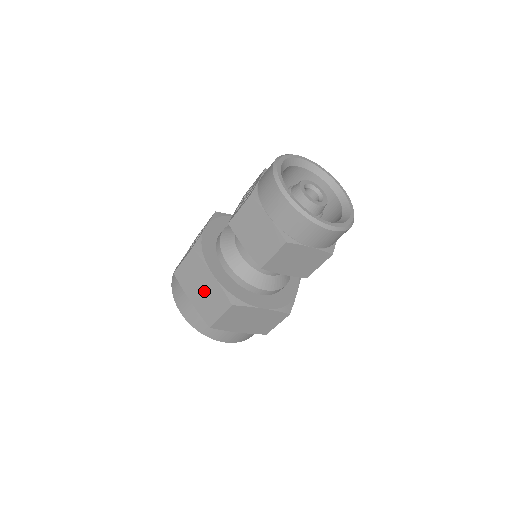
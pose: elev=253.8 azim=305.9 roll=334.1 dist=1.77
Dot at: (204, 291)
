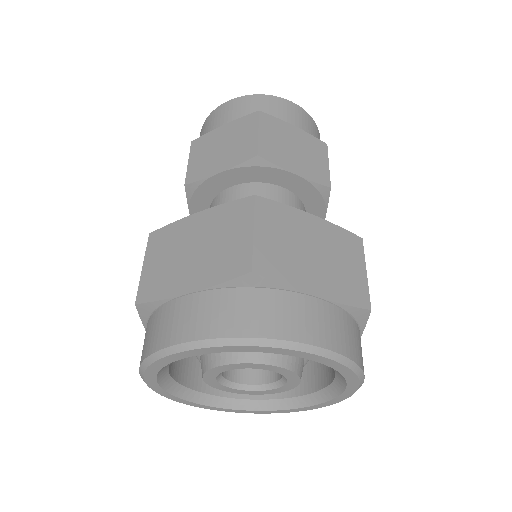
Dot at: (201, 246)
